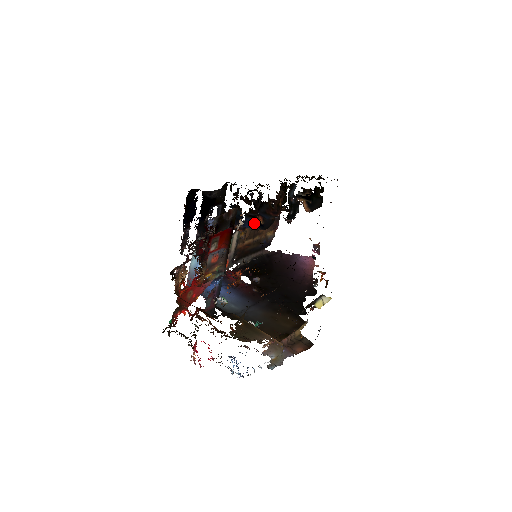
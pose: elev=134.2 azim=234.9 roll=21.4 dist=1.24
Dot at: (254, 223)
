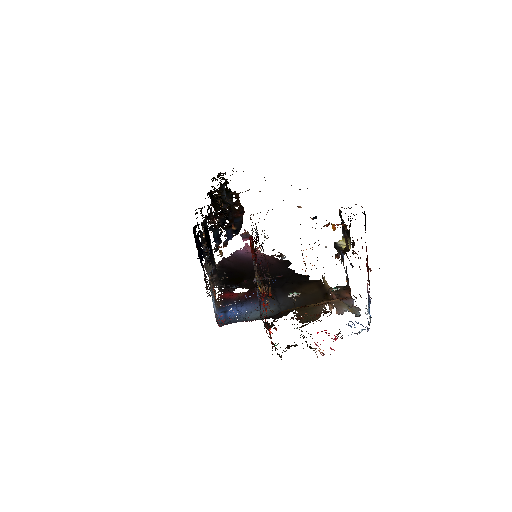
Dot at: (205, 243)
